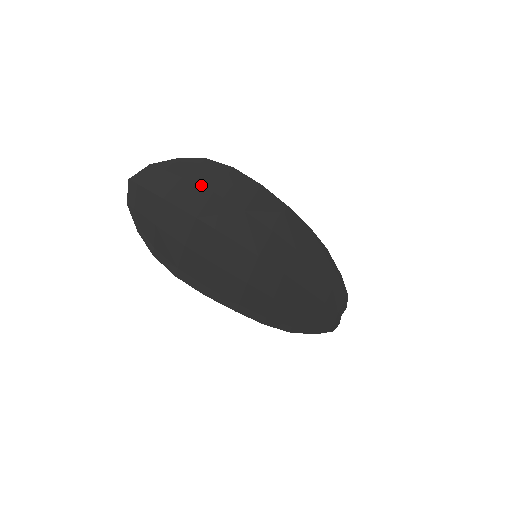
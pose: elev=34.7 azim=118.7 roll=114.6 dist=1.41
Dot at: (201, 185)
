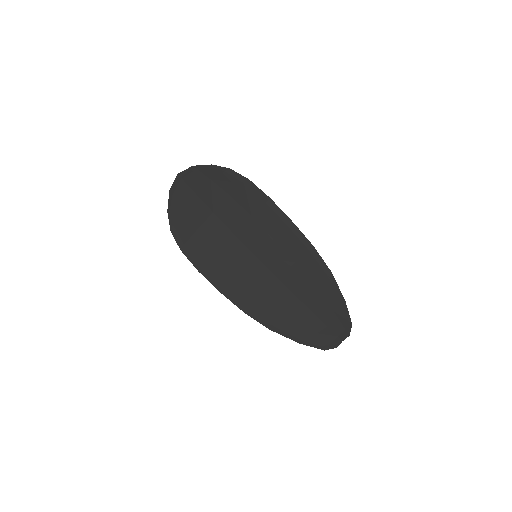
Dot at: (223, 188)
